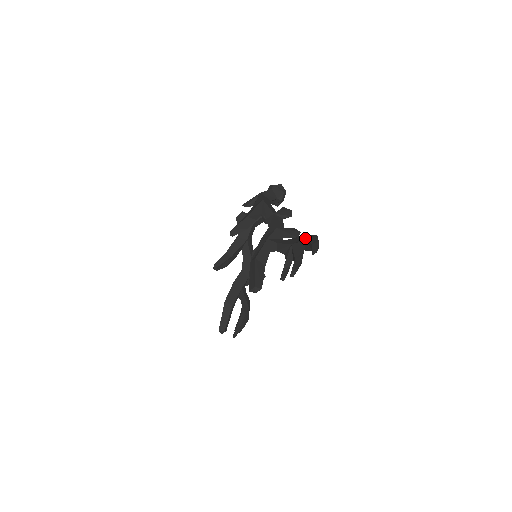
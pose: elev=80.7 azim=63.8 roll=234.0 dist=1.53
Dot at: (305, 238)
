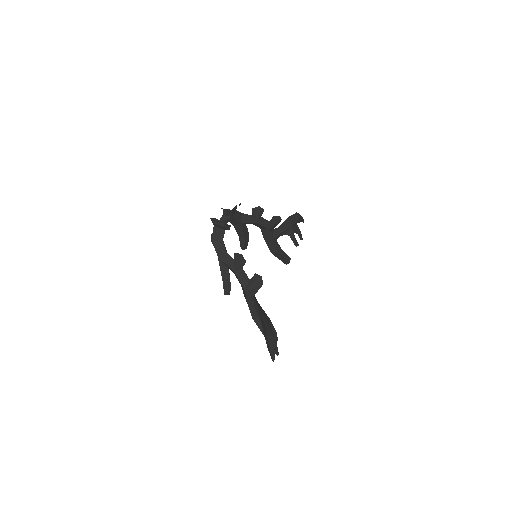
Dot at: (263, 326)
